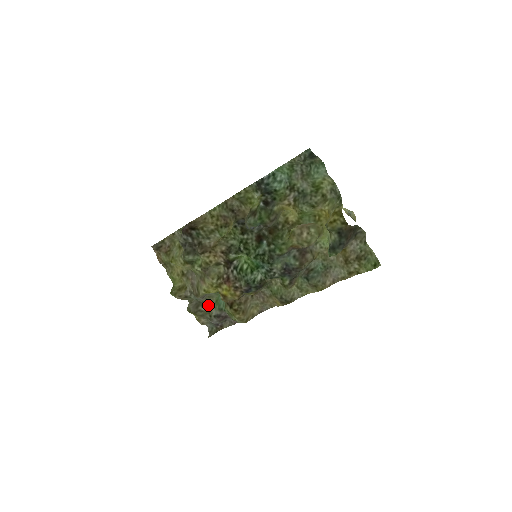
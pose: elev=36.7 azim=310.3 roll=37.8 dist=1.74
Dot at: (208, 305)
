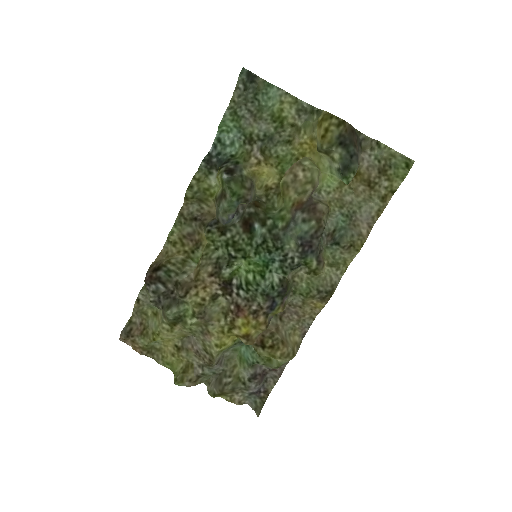
Dot at: (232, 371)
